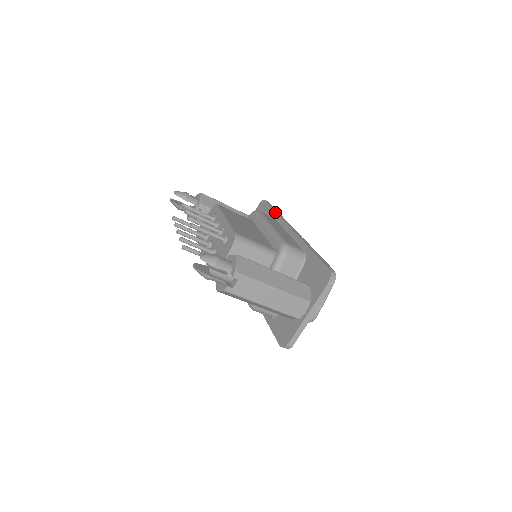
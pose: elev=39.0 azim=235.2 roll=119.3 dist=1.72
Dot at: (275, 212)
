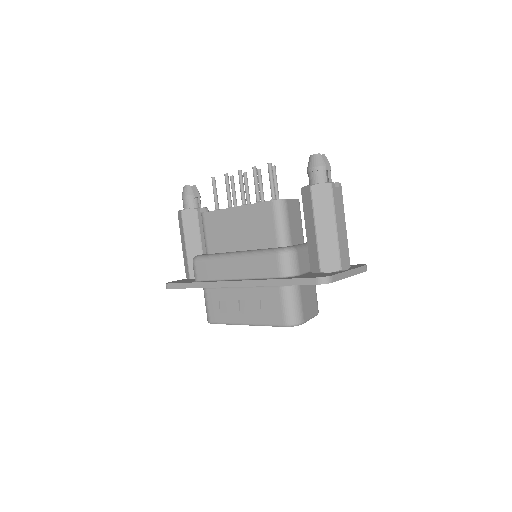
Dot at: occluded
